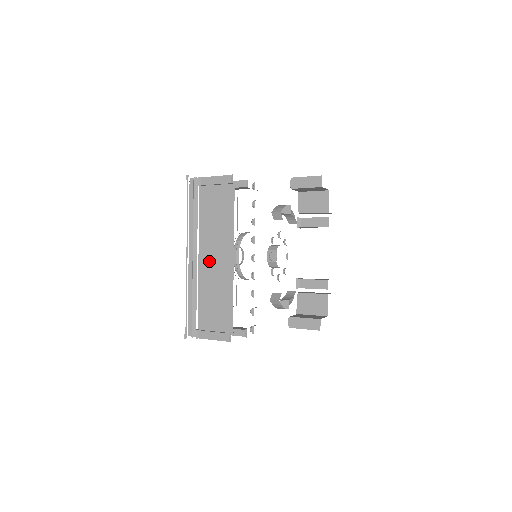
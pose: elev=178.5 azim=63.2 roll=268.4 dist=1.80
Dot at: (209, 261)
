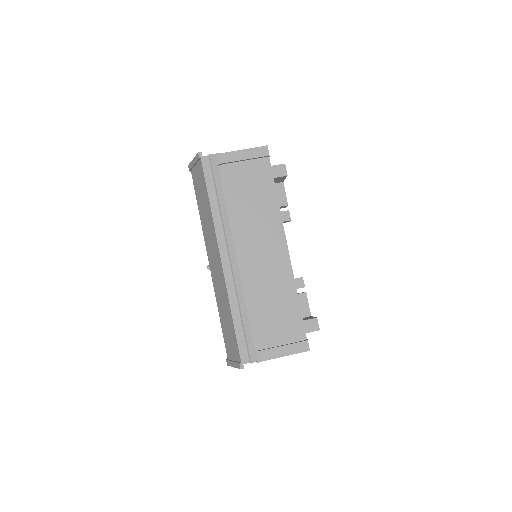
Dot at: (253, 258)
